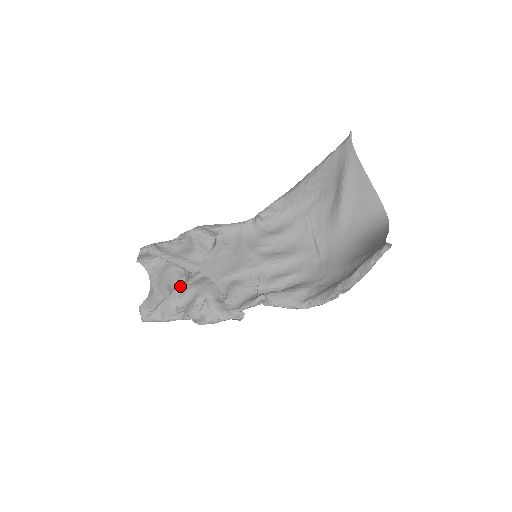
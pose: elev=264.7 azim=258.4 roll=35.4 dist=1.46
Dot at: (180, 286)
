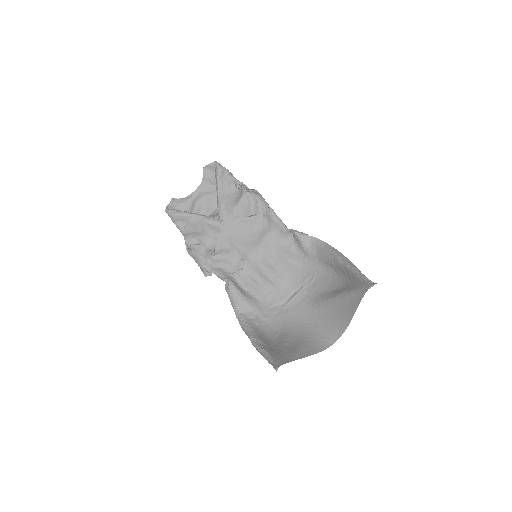
Dot at: (202, 216)
